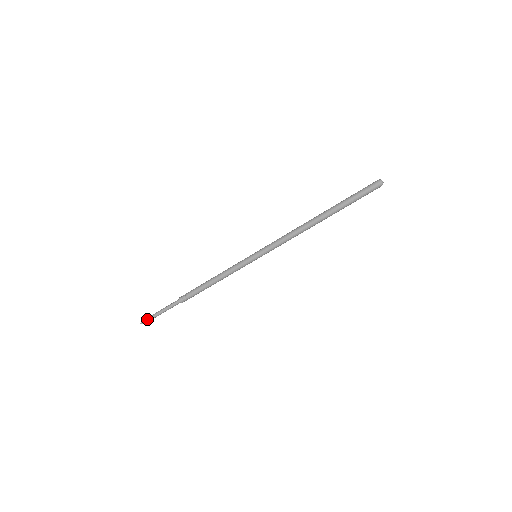
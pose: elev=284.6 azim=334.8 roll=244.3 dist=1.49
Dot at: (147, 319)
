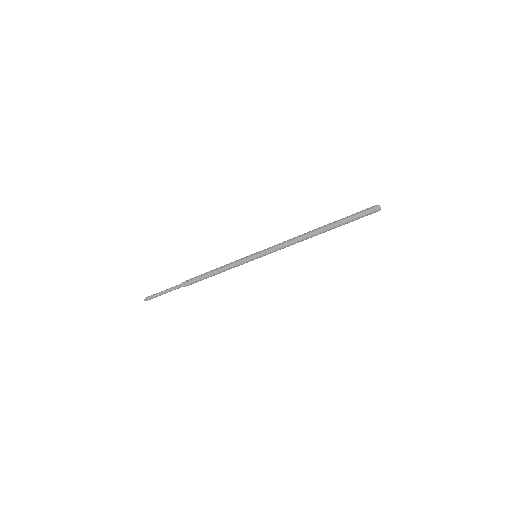
Dot at: (150, 298)
